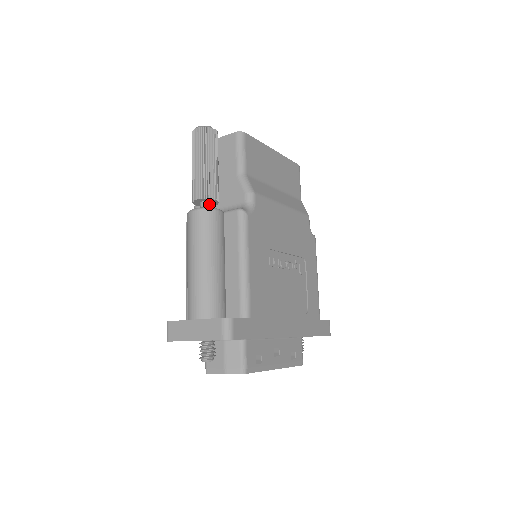
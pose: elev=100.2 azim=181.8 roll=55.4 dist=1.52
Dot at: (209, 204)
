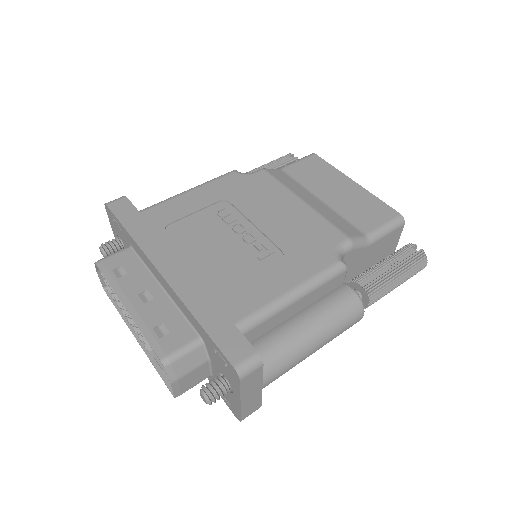
Dot at: occluded
